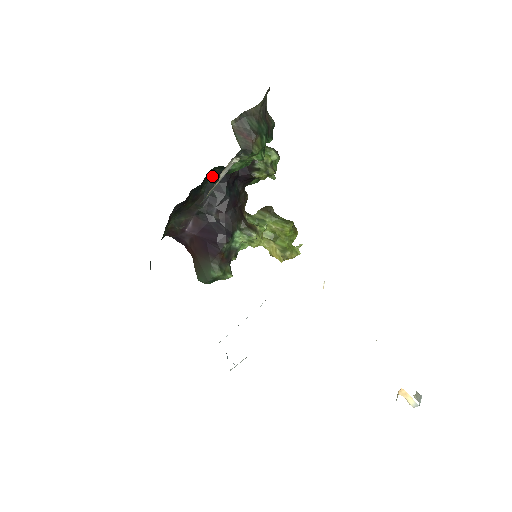
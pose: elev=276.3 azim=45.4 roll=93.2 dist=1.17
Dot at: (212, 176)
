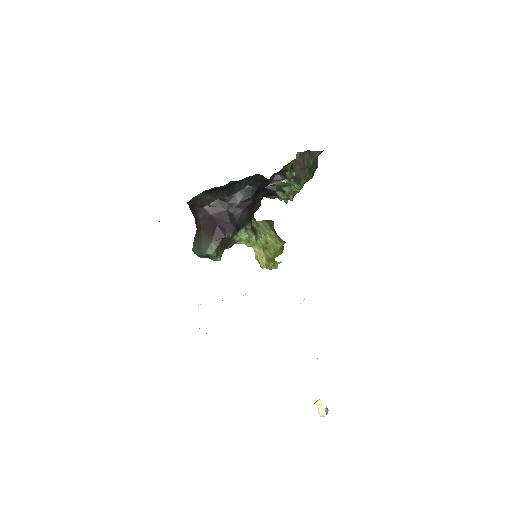
Dot at: (250, 178)
